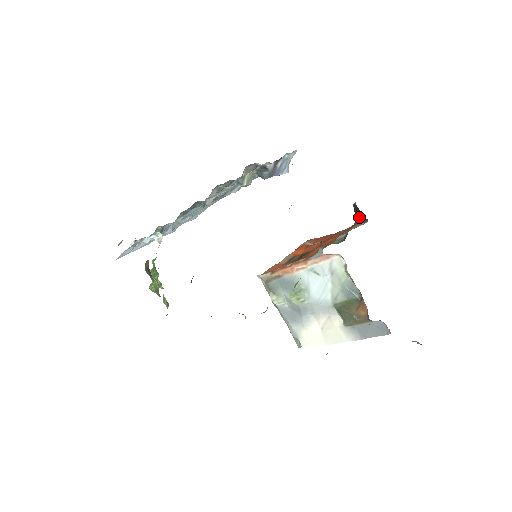
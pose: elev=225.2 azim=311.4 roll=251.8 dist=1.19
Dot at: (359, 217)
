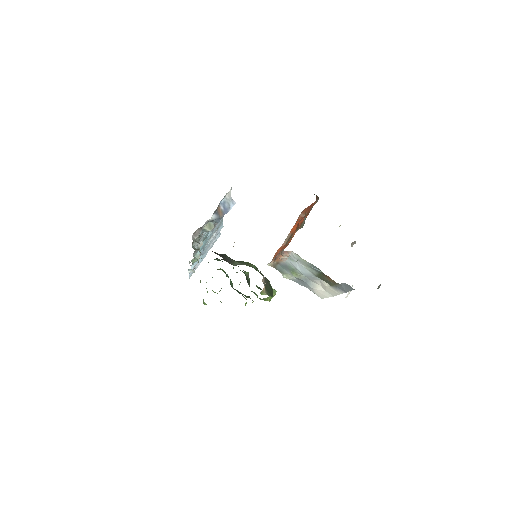
Dot at: (314, 194)
